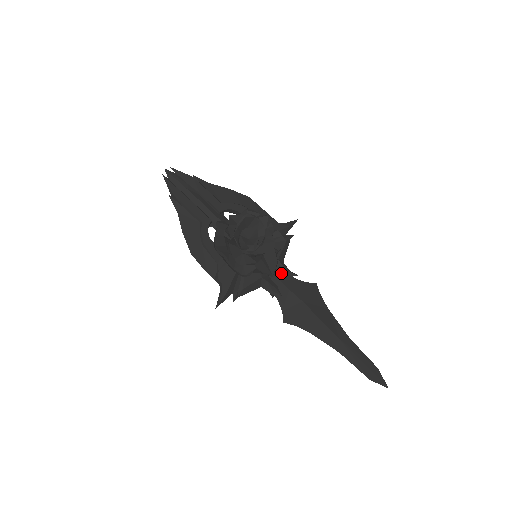
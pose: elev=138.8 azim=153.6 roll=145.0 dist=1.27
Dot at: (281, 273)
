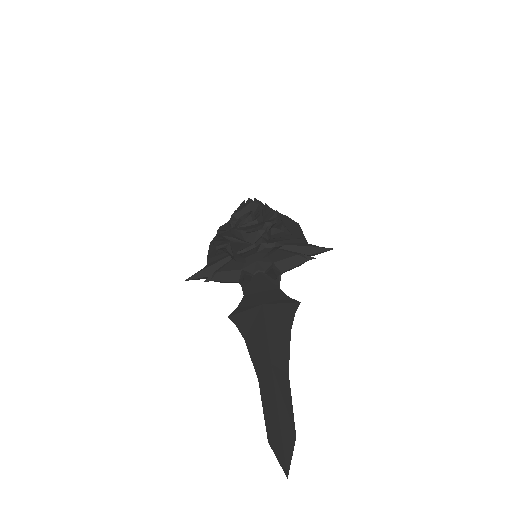
Dot at: (269, 279)
